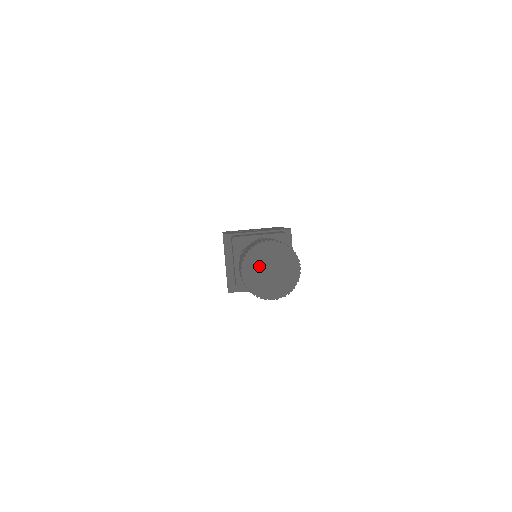
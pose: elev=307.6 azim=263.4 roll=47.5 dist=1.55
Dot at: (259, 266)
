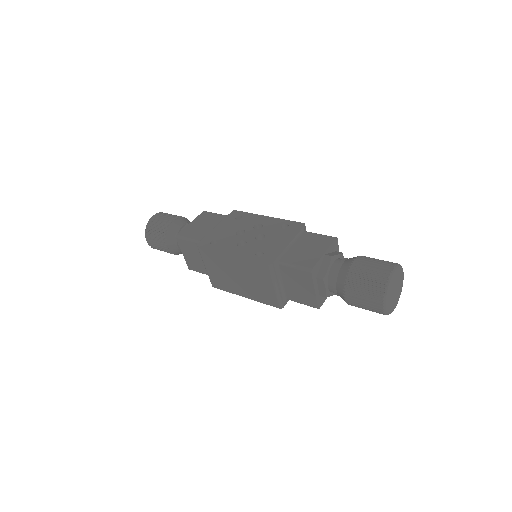
Dot at: (391, 293)
